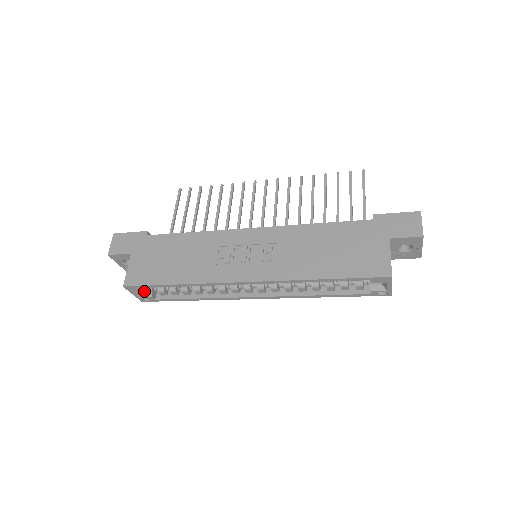
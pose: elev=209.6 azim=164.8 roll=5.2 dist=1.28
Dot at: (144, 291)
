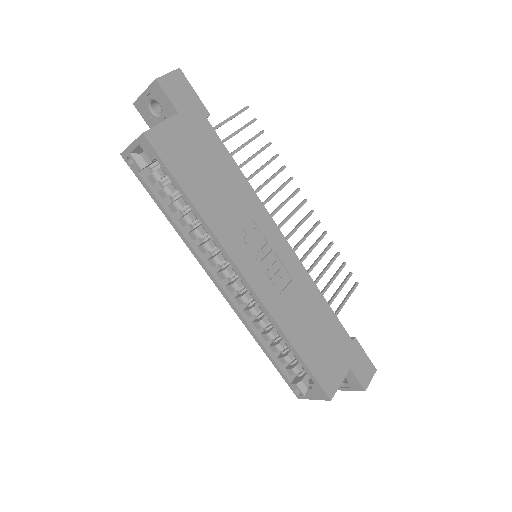
Dot at: (142, 155)
